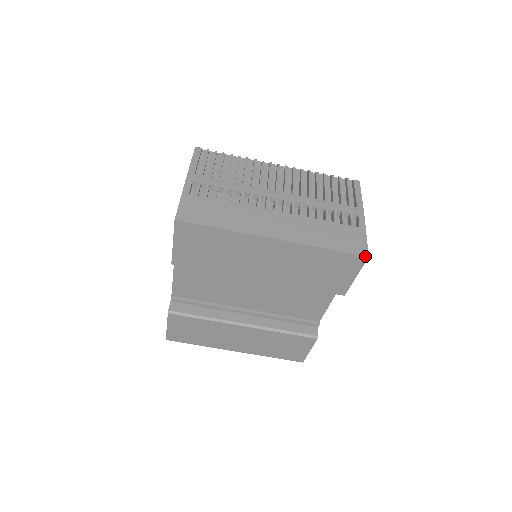
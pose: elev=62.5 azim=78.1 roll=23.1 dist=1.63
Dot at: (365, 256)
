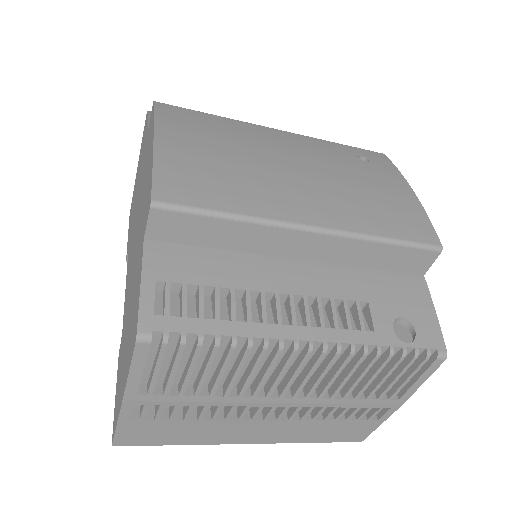
Dot at: occluded
